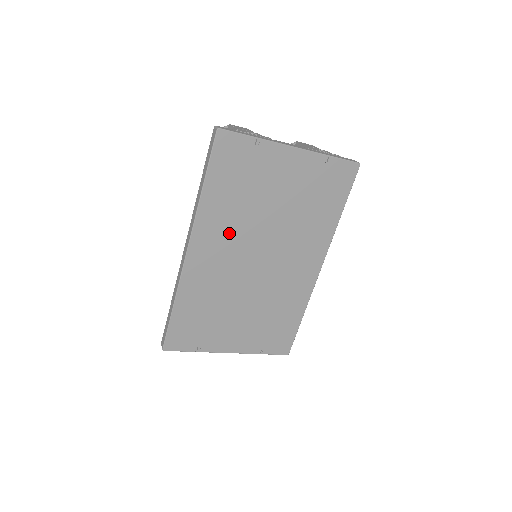
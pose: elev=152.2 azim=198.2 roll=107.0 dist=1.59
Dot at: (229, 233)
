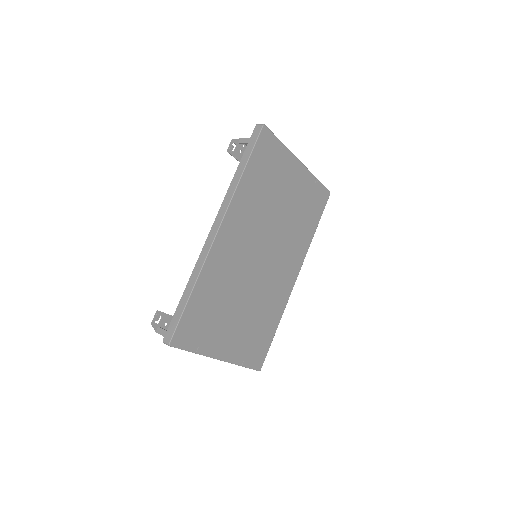
Dot at: (249, 223)
